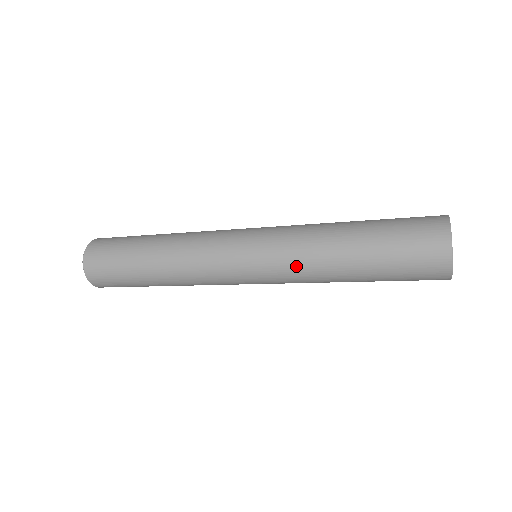
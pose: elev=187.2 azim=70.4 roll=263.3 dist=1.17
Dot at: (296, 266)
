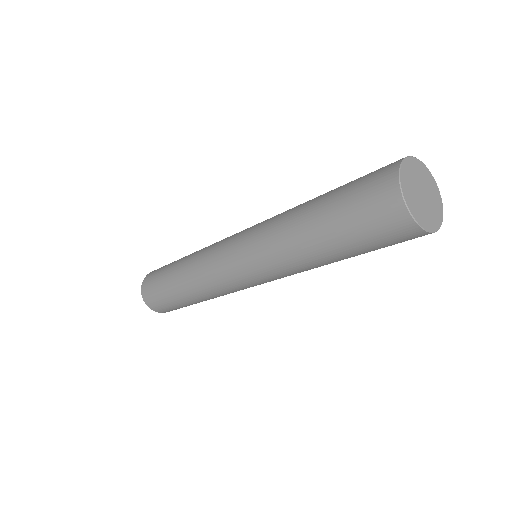
Dot at: (279, 266)
